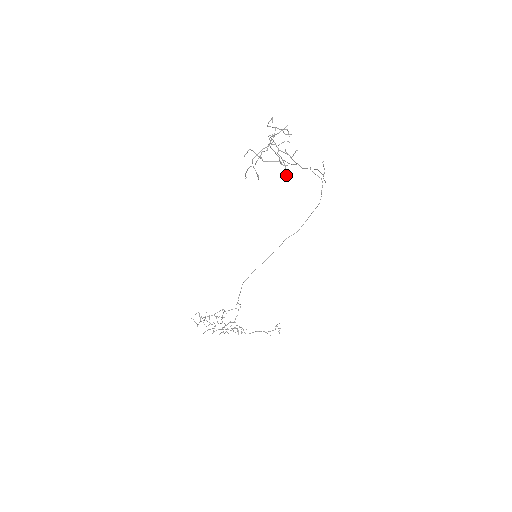
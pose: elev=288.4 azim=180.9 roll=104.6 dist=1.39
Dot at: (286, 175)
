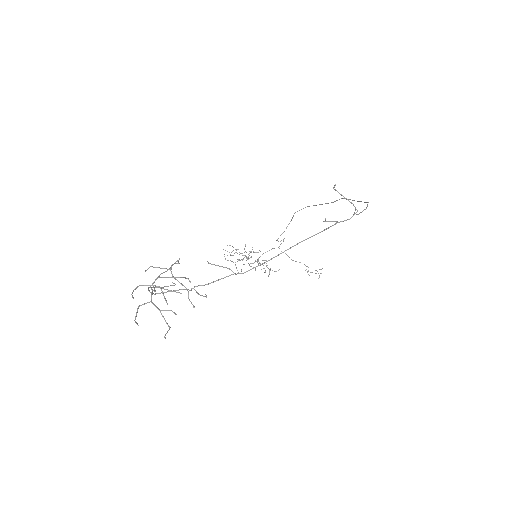
Dot at: (205, 294)
